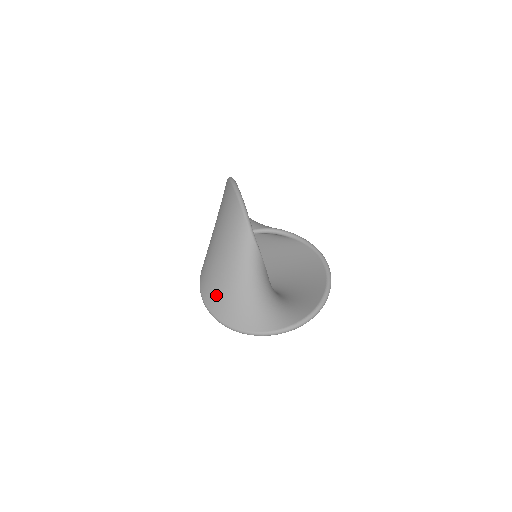
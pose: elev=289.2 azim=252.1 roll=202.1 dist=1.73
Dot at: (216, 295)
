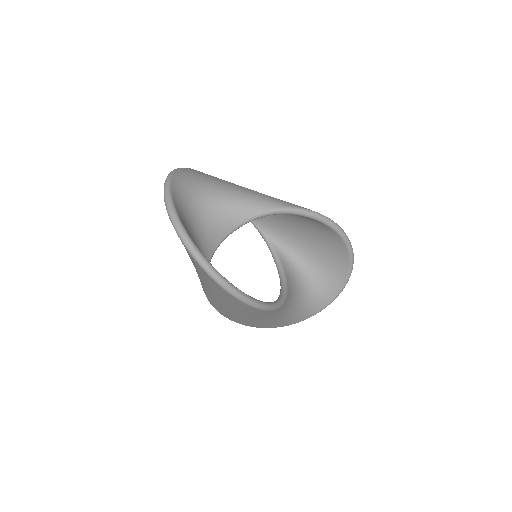
Dot at: (248, 324)
